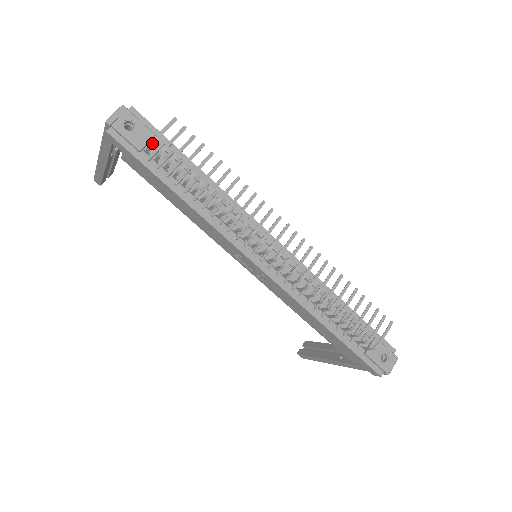
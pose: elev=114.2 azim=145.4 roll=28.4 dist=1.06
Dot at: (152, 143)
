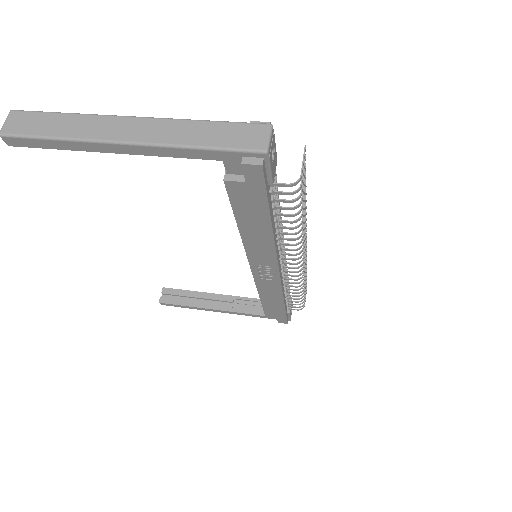
Dot at: (297, 183)
